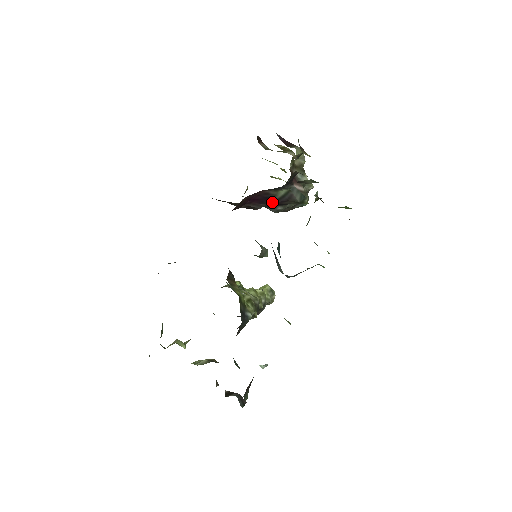
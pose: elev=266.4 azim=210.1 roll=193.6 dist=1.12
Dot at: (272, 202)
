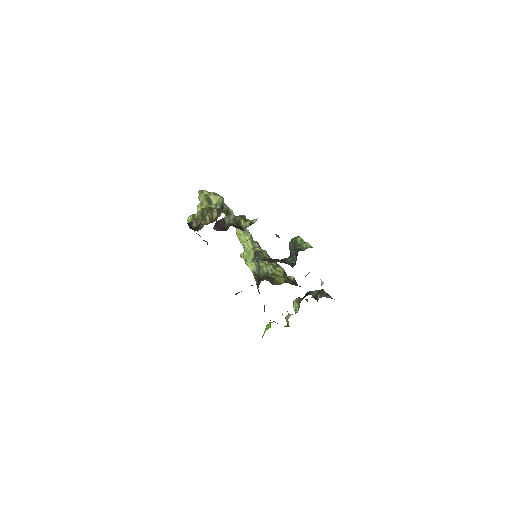
Dot at: occluded
